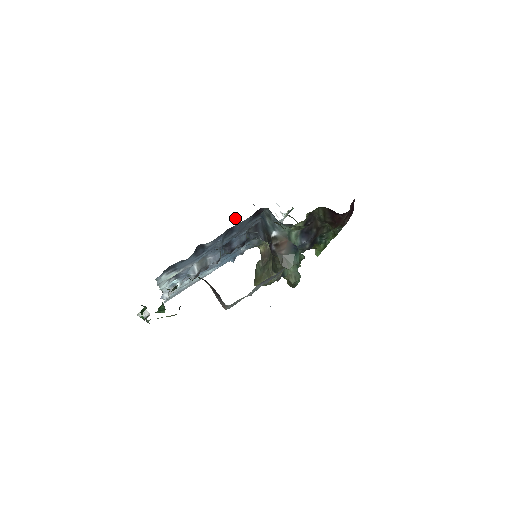
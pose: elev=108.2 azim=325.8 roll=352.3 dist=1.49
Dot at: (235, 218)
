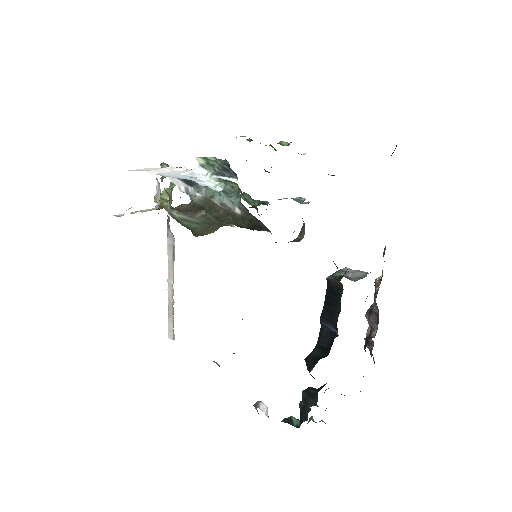
Dot at: occluded
